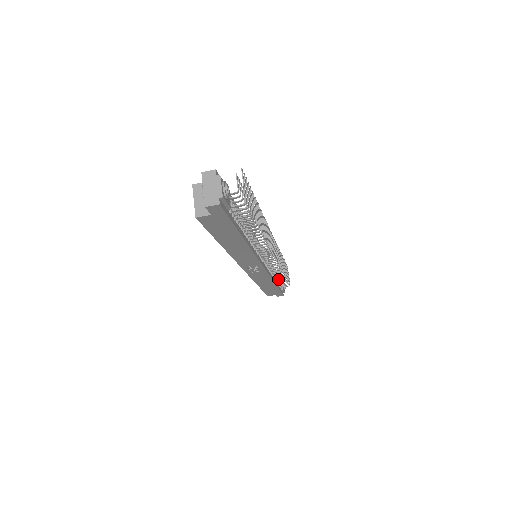
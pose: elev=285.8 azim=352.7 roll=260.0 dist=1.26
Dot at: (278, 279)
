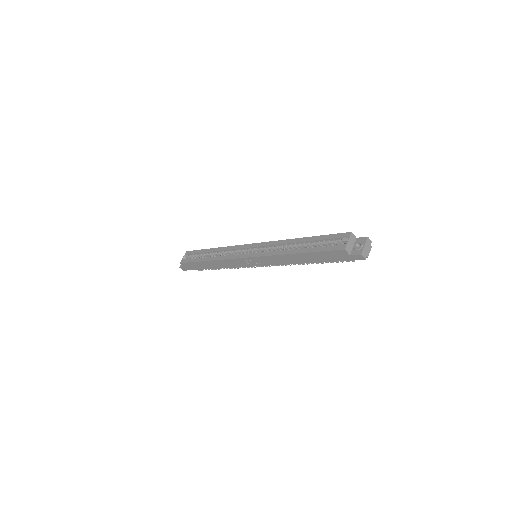
Dot at: occluded
